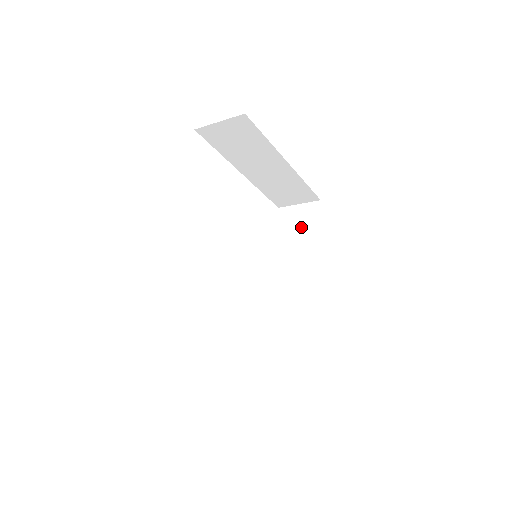
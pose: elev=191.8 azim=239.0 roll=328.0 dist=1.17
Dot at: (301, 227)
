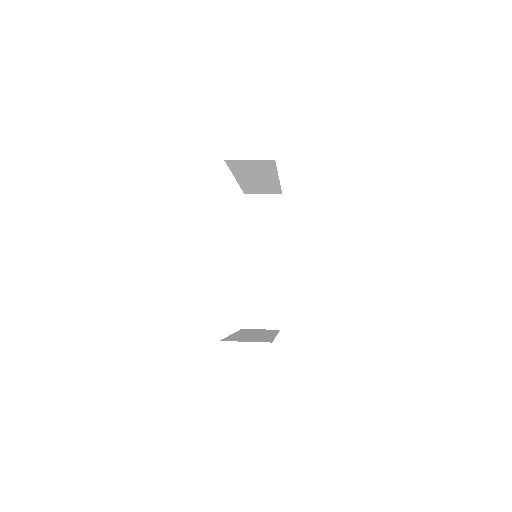
Dot at: (266, 215)
